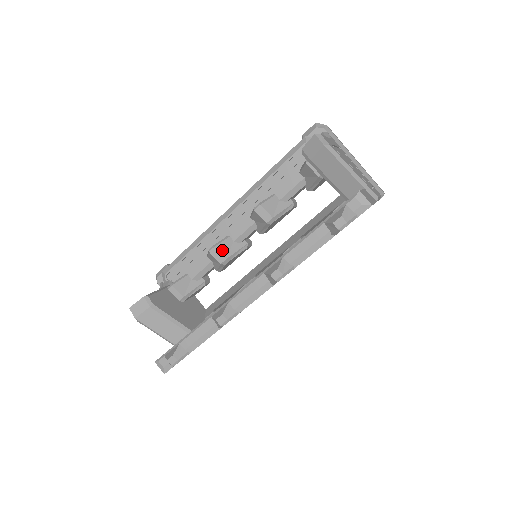
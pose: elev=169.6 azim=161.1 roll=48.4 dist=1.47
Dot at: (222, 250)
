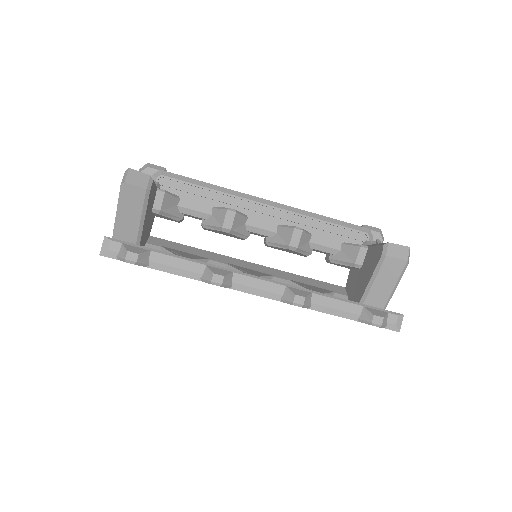
Dot at: (236, 220)
